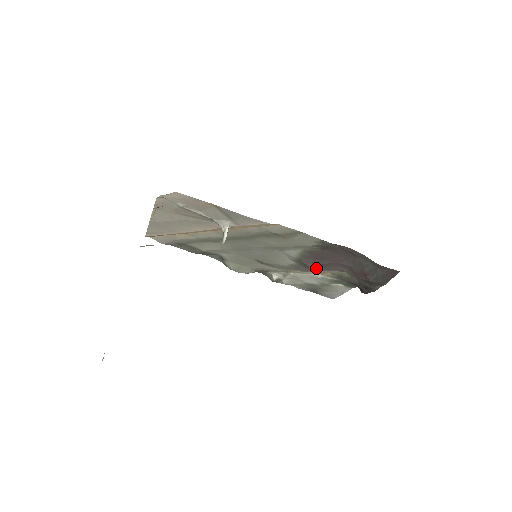
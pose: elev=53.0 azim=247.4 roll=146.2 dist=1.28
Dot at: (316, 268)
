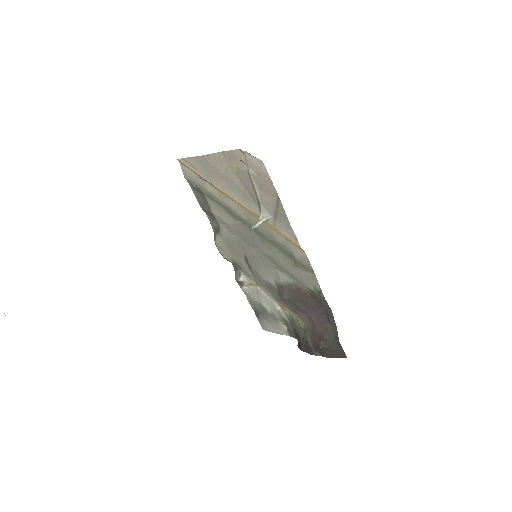
Dot at: (287, 302)
